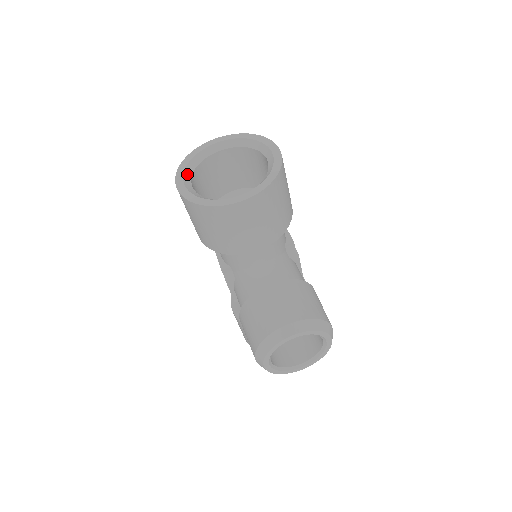
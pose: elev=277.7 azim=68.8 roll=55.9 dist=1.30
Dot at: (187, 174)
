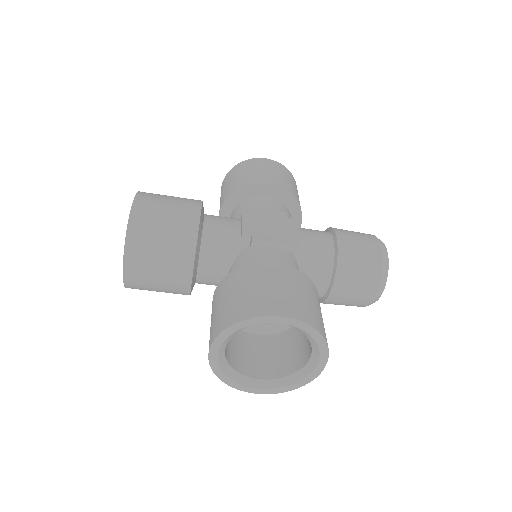
Dot at: (244, 382)
